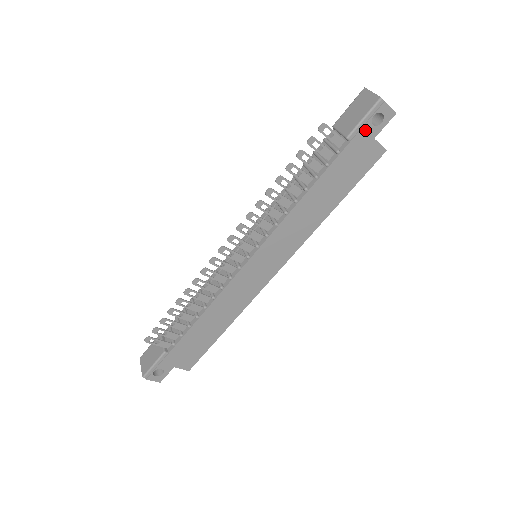
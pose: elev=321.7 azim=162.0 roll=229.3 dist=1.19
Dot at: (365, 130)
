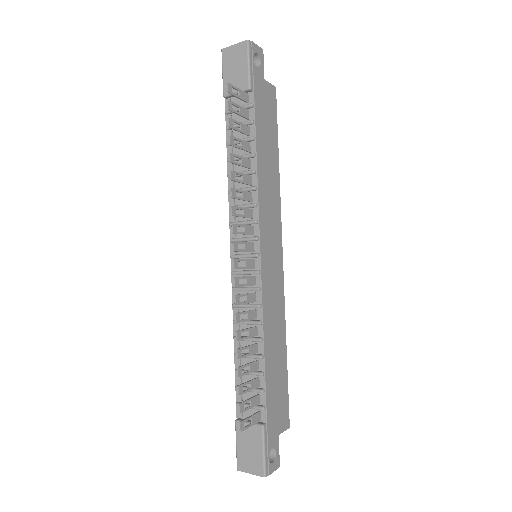
Dot at: (256, 74)
